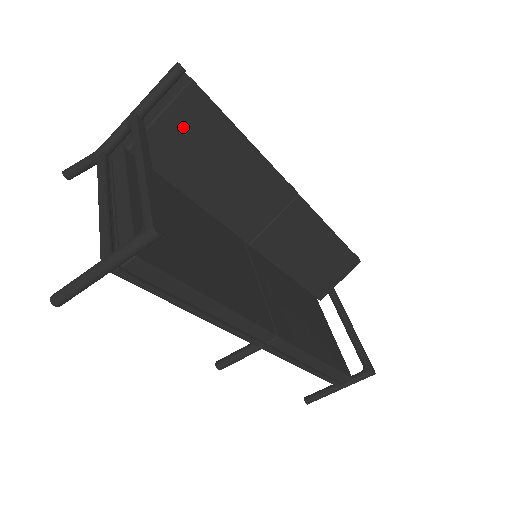
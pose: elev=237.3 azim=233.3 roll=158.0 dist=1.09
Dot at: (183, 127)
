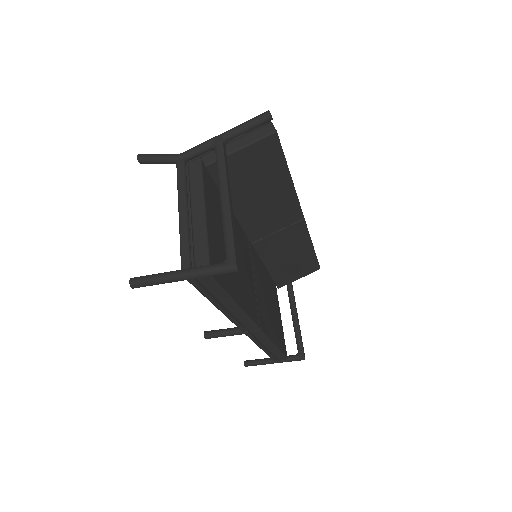
Dot at: (252, 160)
